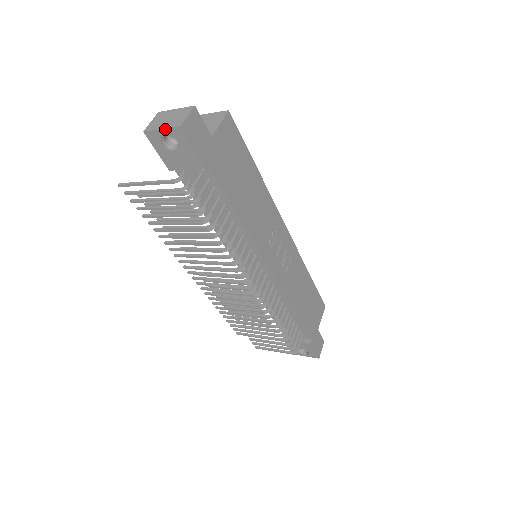
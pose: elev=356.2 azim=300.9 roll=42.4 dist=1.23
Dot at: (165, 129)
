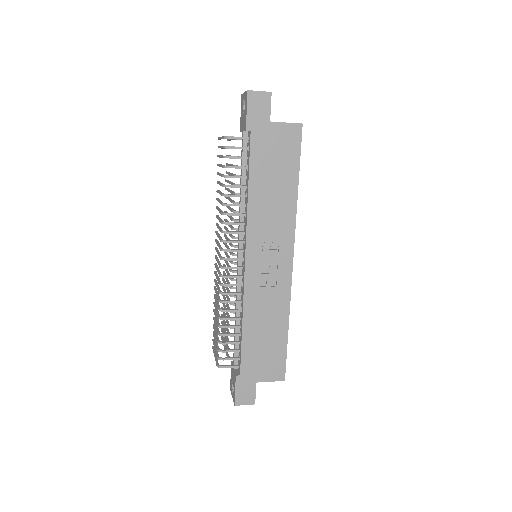
Dot at: (245, 92)
